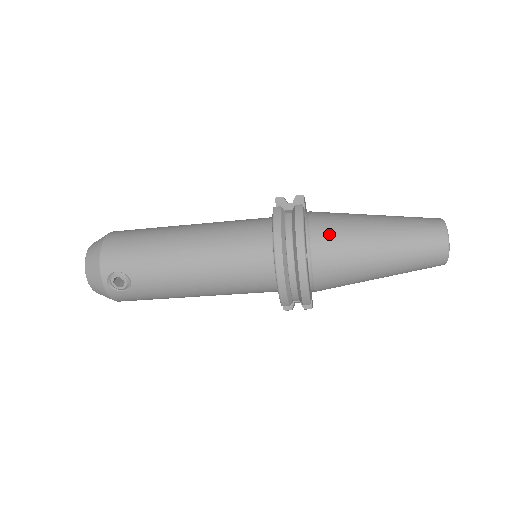
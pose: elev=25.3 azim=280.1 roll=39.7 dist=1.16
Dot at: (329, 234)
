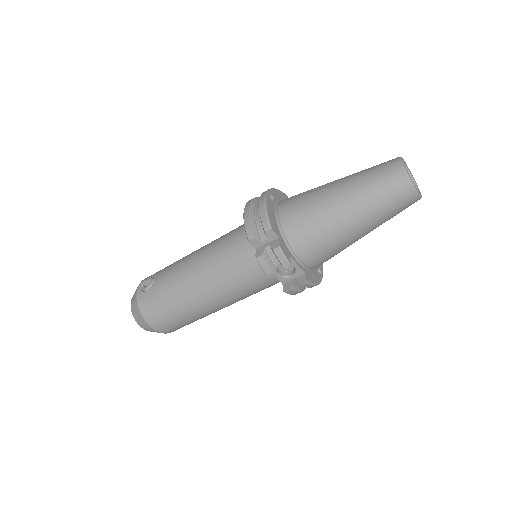
Dot at: occluded
